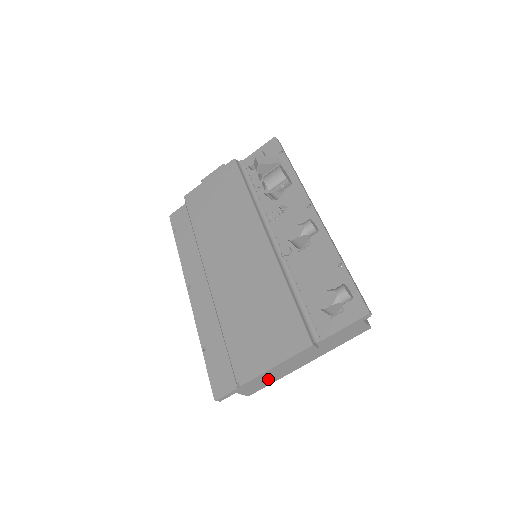
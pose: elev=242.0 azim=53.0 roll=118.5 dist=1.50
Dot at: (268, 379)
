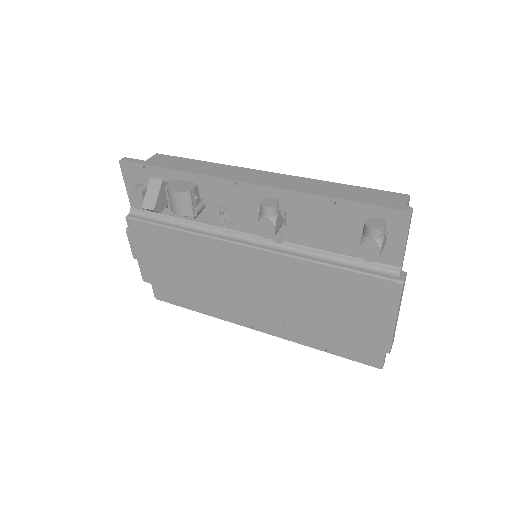
Dot at: occluded
